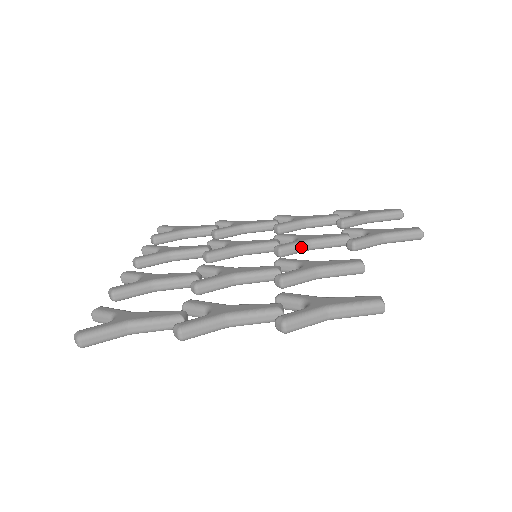
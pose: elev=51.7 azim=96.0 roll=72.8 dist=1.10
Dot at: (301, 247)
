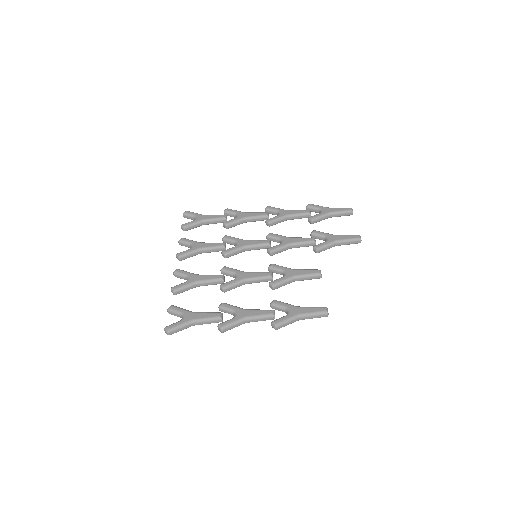
Dot at: (284, 249)
